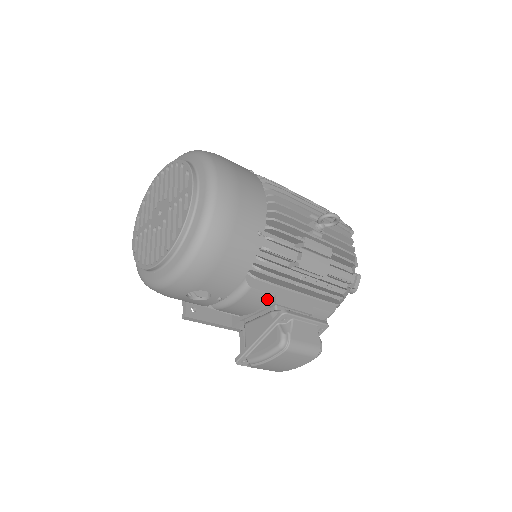
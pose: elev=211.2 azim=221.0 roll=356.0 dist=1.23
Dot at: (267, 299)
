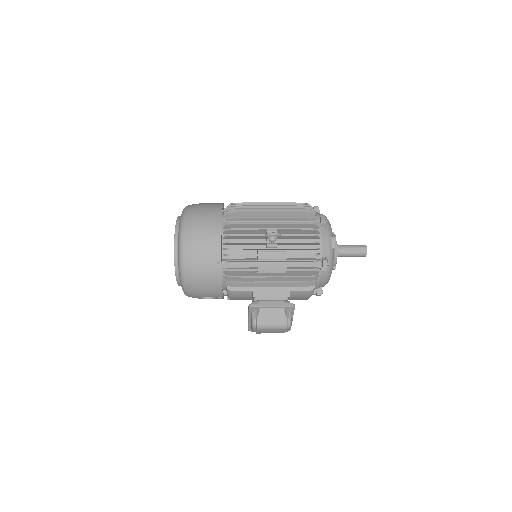
Dot at: (249, 294)
